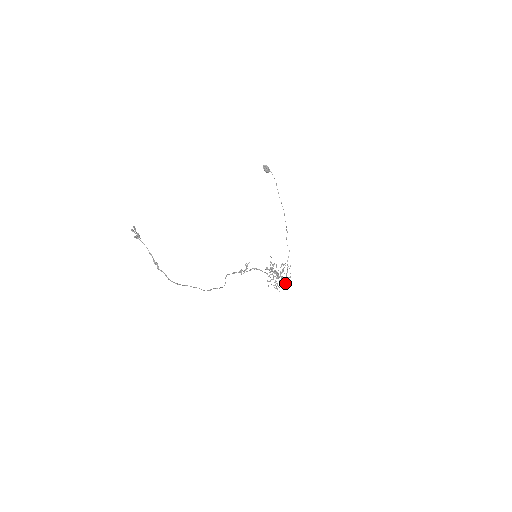
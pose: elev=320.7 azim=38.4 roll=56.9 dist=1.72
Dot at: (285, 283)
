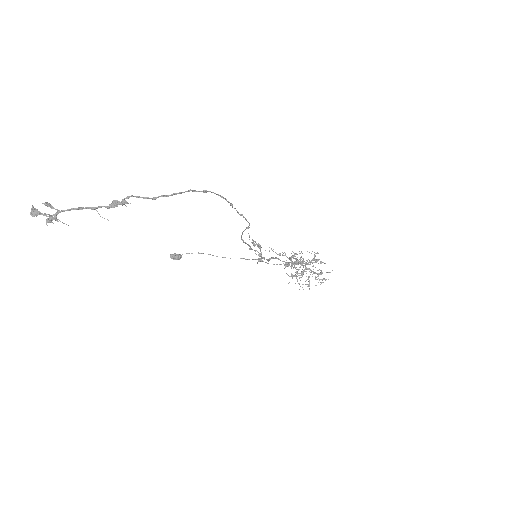
Dot at: (320, 262)
